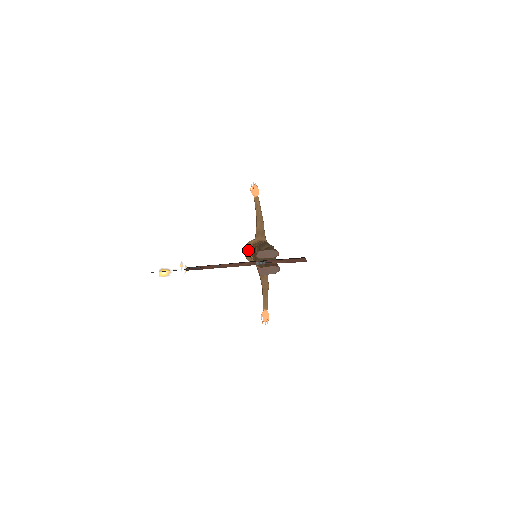
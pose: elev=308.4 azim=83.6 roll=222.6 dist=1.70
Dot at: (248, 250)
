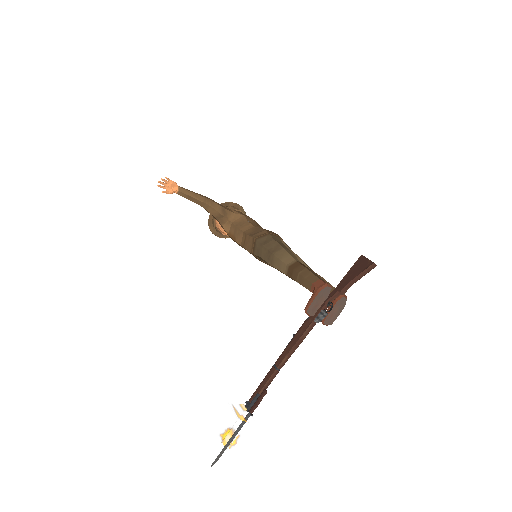
Dot at: (215, 229)
